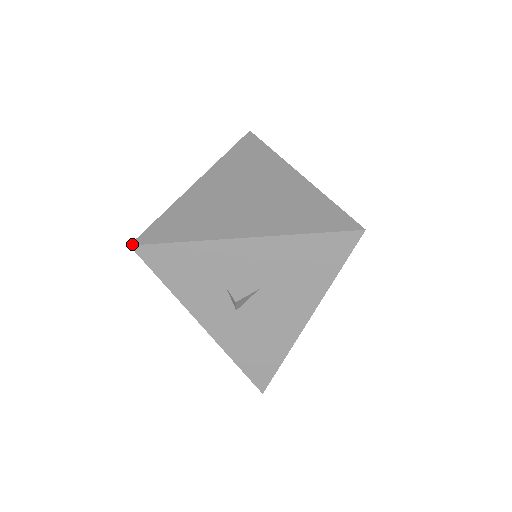
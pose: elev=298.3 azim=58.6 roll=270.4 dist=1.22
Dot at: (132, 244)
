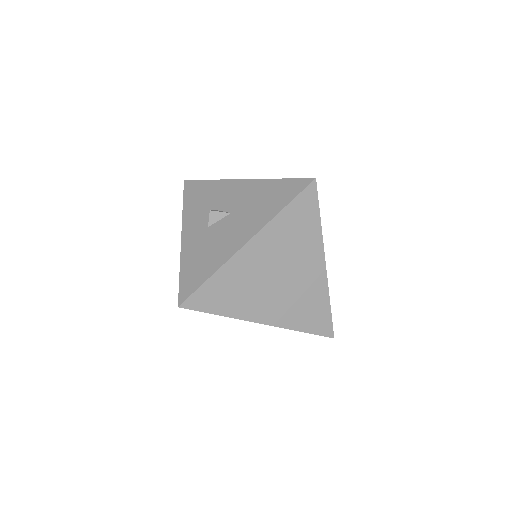
Dot at: (186, 180)
